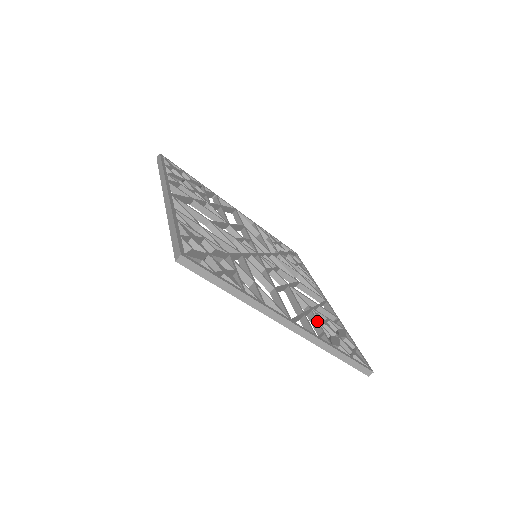
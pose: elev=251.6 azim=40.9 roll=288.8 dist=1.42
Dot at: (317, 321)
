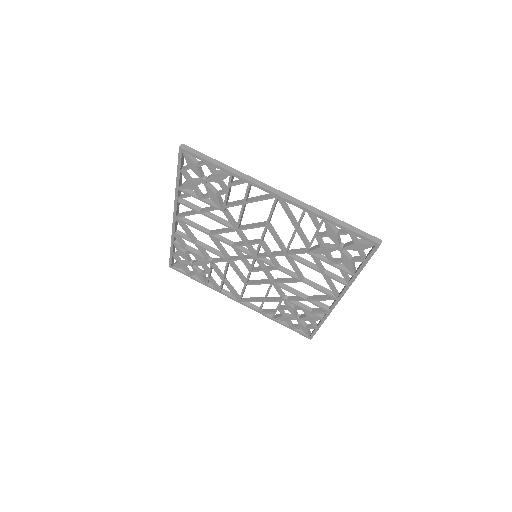
Dot at: occluded
